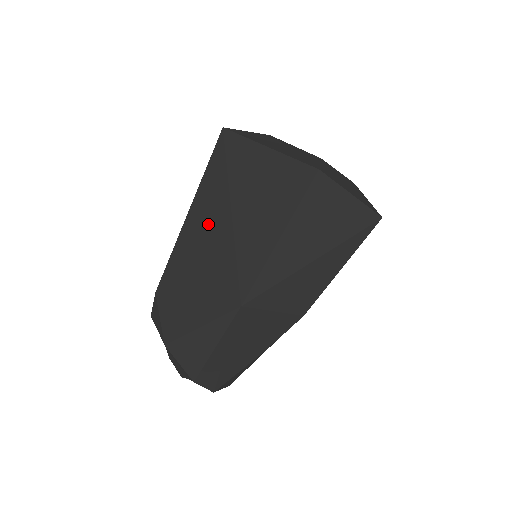
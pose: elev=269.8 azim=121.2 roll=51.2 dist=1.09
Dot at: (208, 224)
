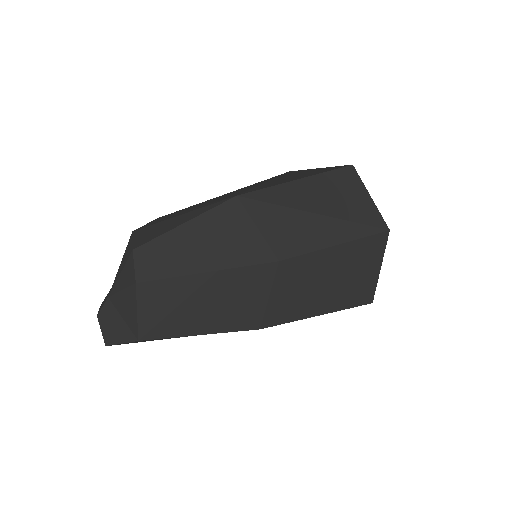
Dot at: (242, 189)
